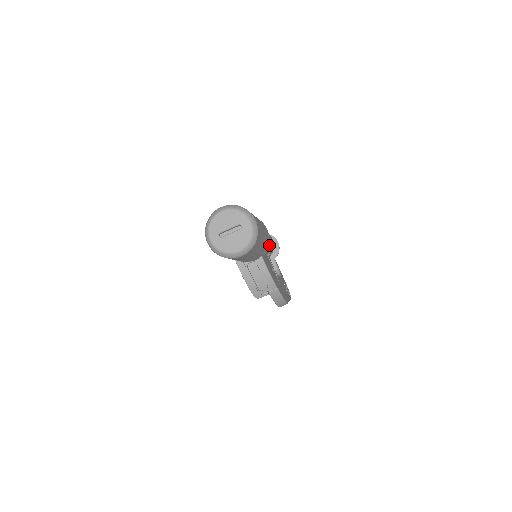
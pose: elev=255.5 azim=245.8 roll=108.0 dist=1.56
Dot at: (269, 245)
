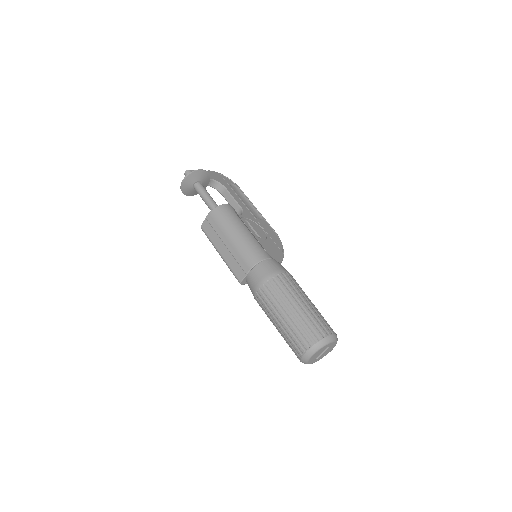
Dot at: (252, 234)
